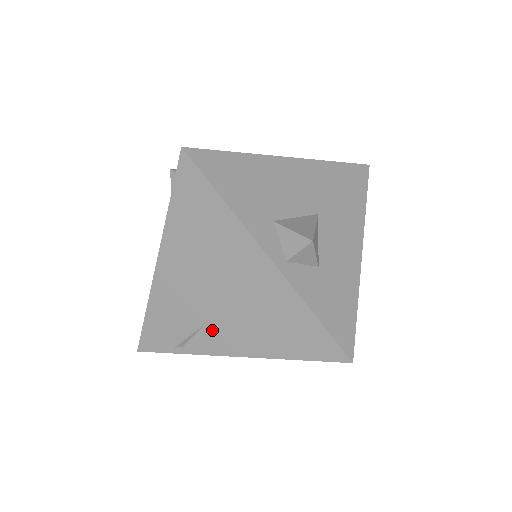
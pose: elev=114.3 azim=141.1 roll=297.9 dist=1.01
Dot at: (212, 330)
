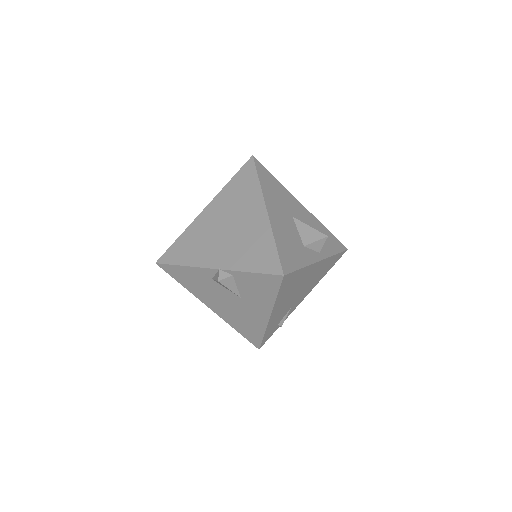
Dot at: (295, 304)
